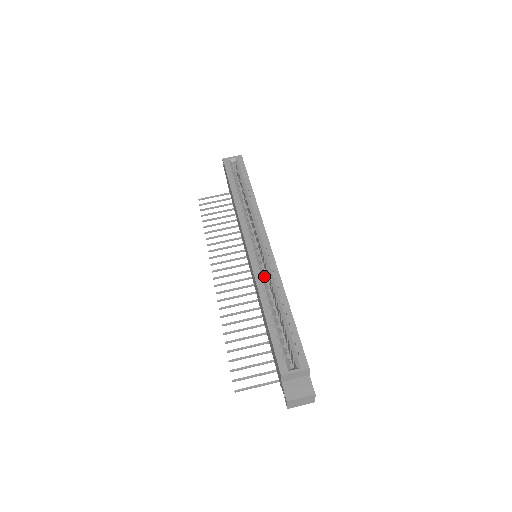
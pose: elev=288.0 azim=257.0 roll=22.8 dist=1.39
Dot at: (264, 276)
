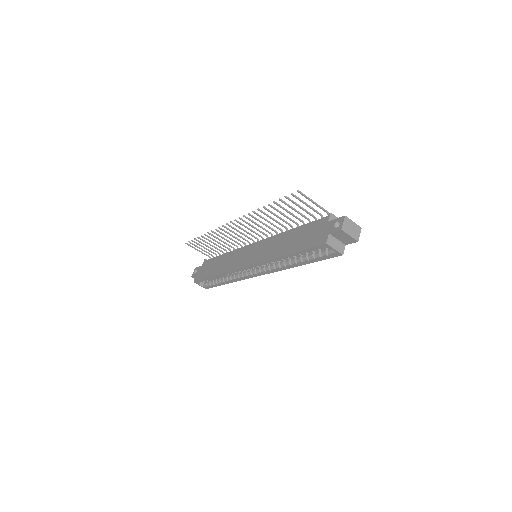
Dot at: occluded
